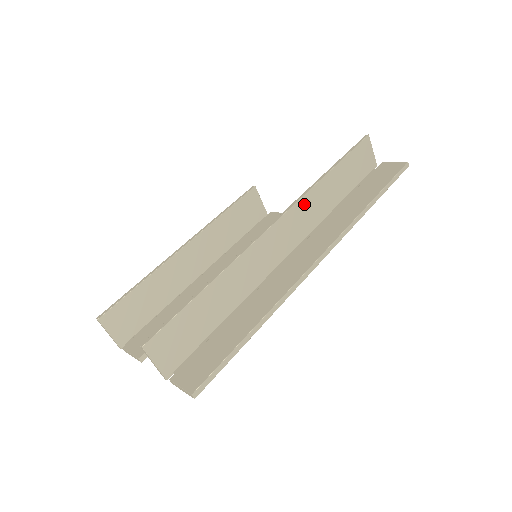
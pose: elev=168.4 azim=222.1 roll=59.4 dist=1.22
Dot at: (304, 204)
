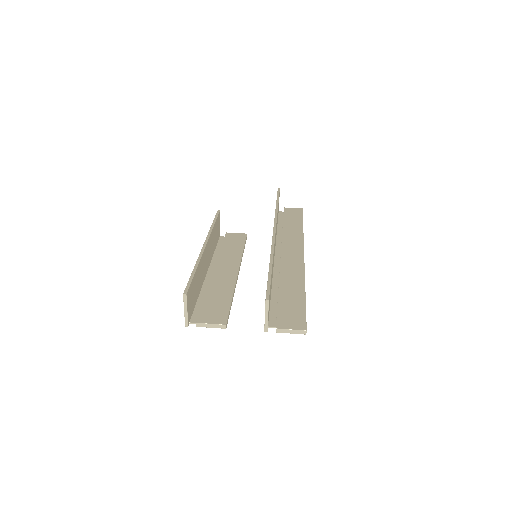
Dot at: occluded
